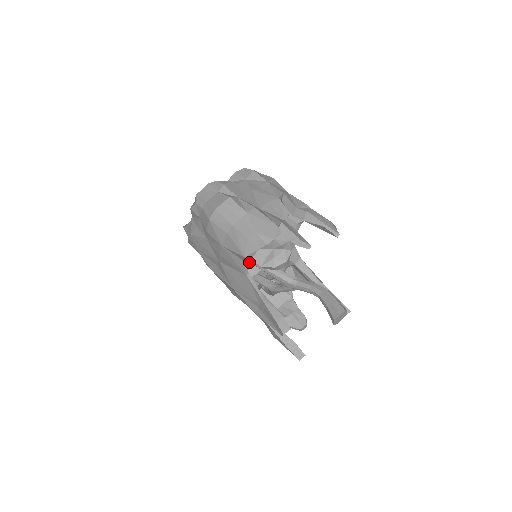
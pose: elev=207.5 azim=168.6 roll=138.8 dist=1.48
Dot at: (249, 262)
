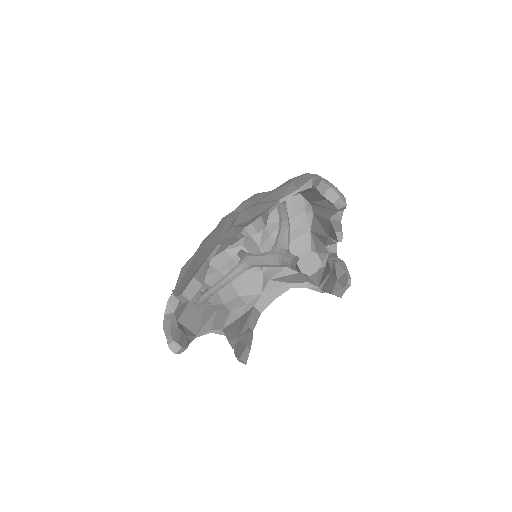
Dot at: (280, 215)
